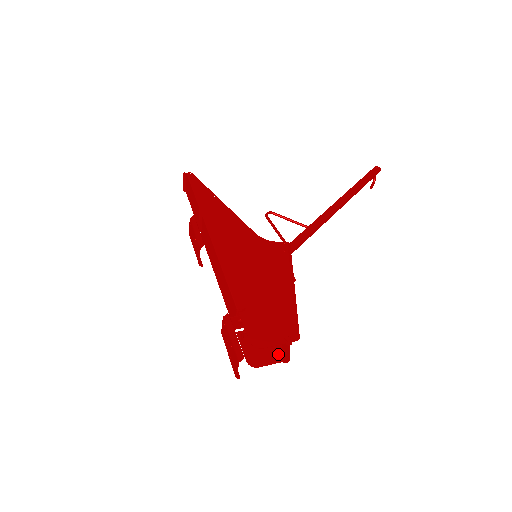
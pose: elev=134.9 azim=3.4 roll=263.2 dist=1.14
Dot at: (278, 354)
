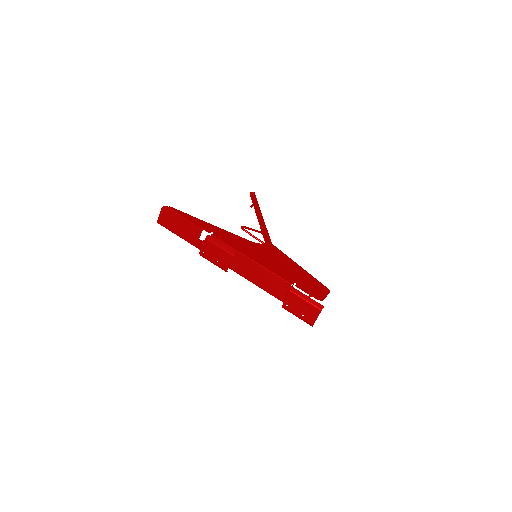
Dot at: occluded
